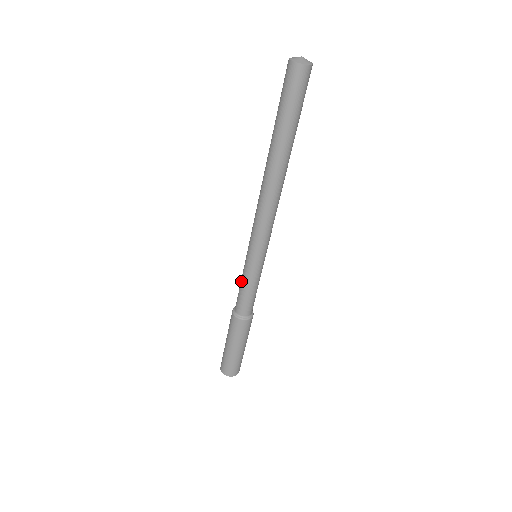
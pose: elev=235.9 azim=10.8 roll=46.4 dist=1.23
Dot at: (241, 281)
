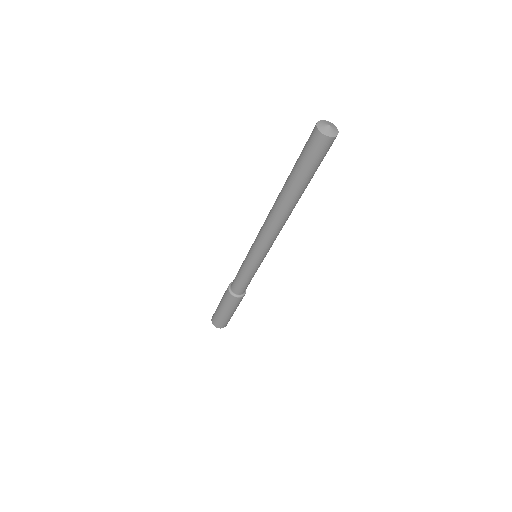
Dot at: (243, 276)
